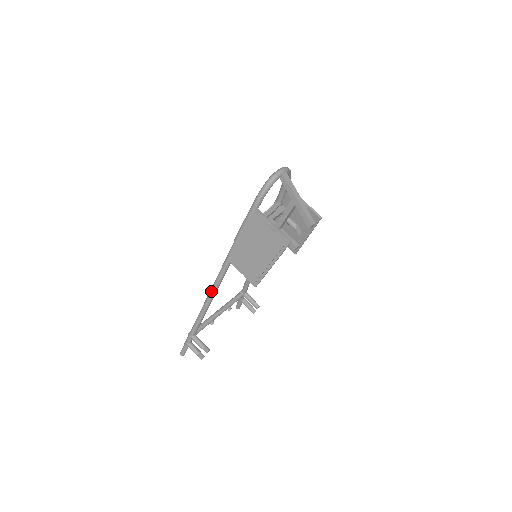
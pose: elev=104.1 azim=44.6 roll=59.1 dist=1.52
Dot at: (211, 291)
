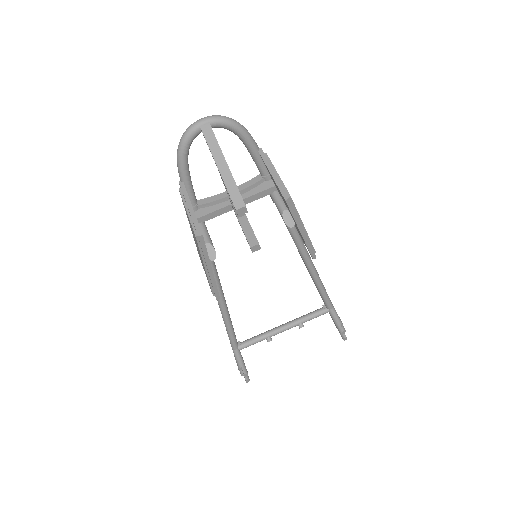
Dot at: occluded
